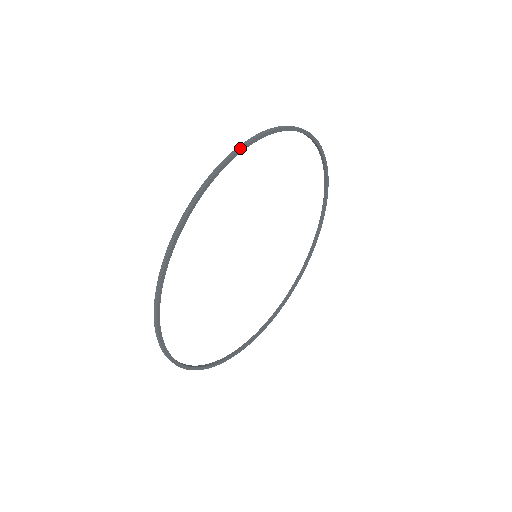
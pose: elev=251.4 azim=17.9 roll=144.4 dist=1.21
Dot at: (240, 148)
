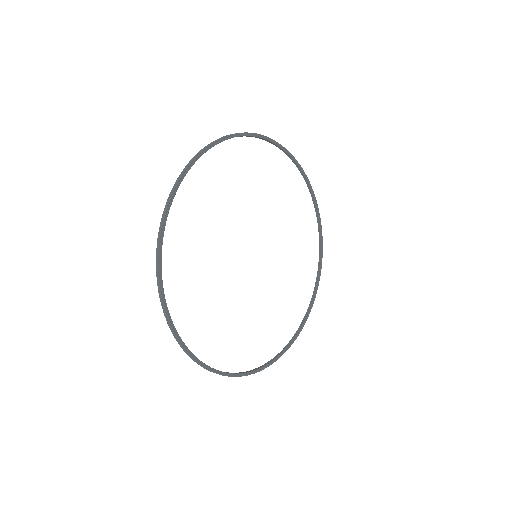
Dot at: (192, 161)
